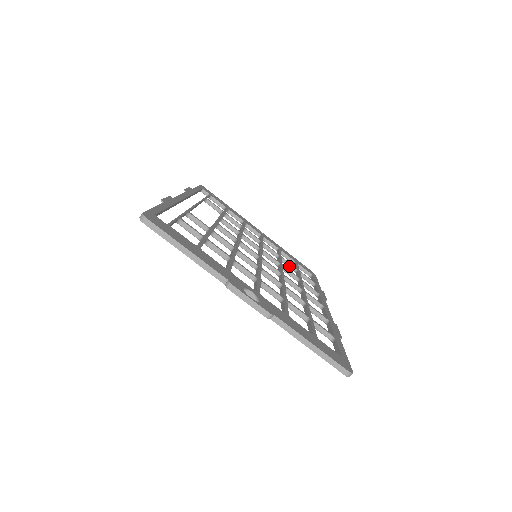
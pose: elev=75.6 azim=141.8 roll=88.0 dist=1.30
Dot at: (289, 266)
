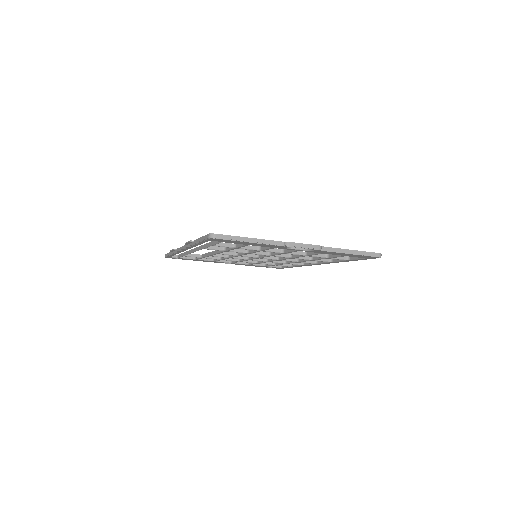
Dot at: (268, 263)
